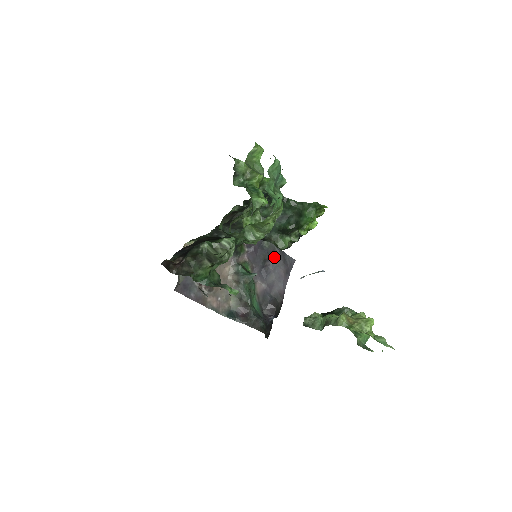
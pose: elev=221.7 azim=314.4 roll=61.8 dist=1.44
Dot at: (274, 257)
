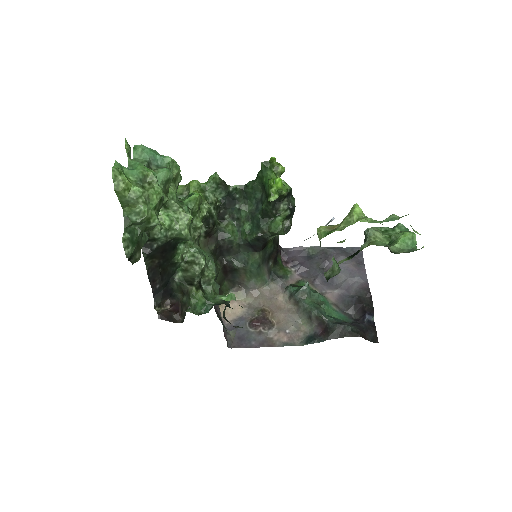
Dot at: (330, 258)
